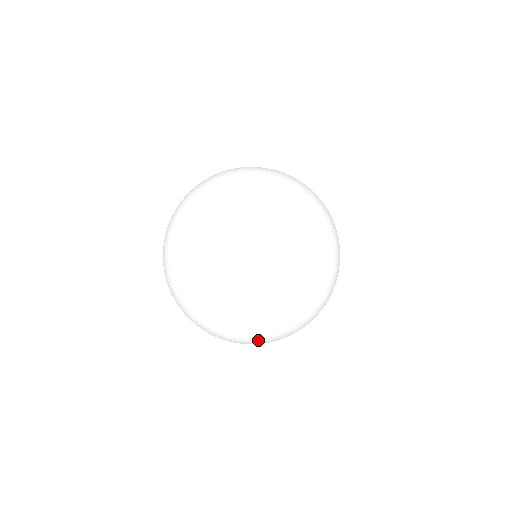
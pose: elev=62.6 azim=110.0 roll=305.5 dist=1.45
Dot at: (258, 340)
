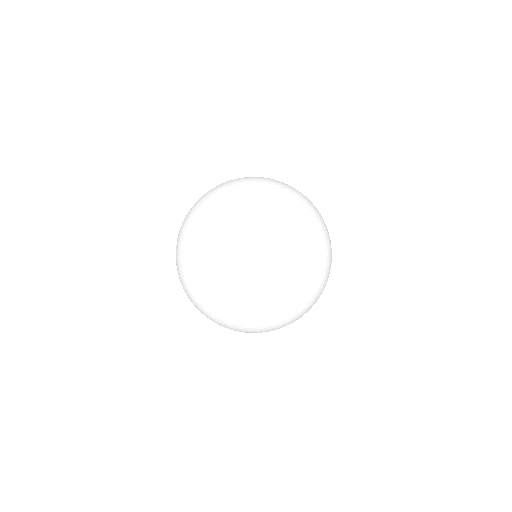
Dot at: (237, 328)
